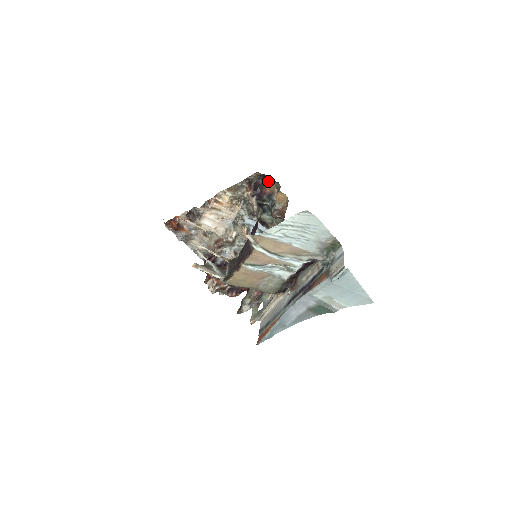
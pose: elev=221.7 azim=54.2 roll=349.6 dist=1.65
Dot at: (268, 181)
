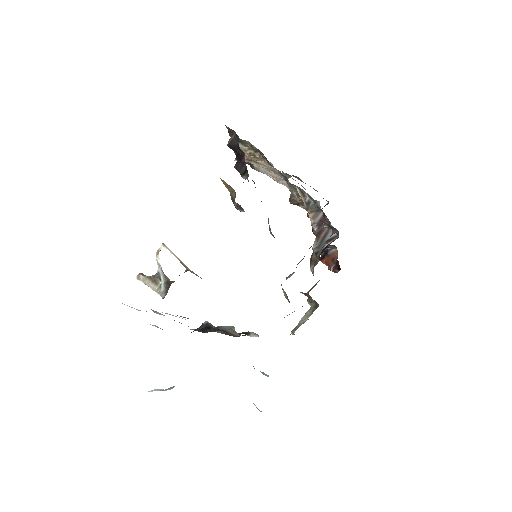
Dot at: occluded
